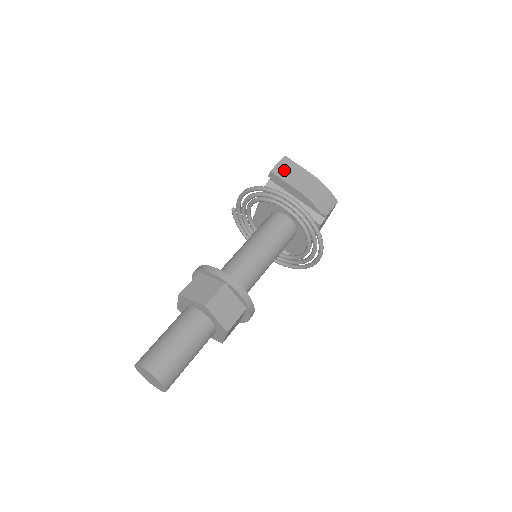
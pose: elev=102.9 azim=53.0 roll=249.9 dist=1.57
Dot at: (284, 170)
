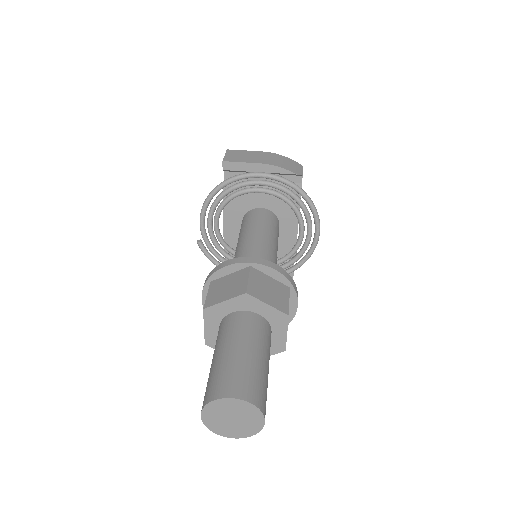
Dot at: (235, 157)
